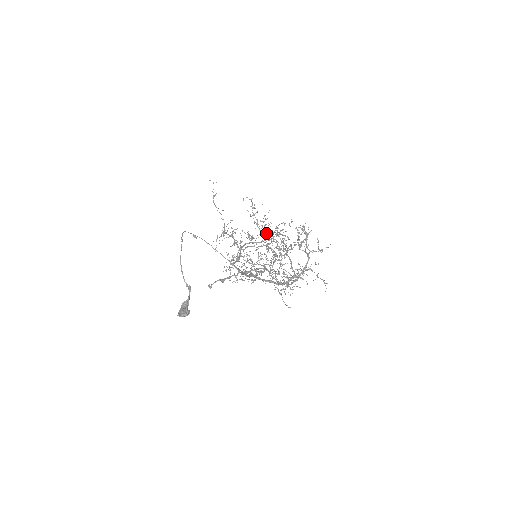
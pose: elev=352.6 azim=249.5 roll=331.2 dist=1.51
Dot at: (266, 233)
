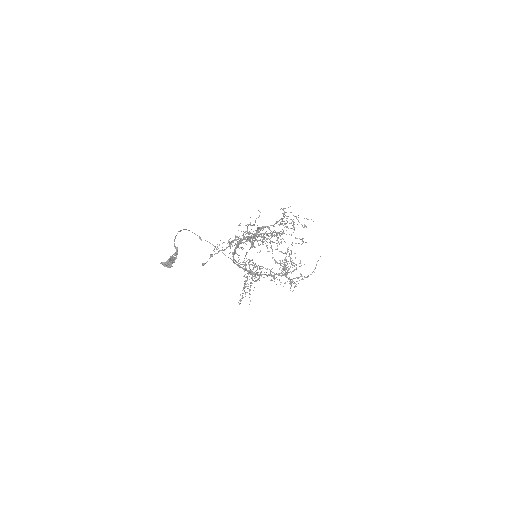
Dot at: (288, 272)
